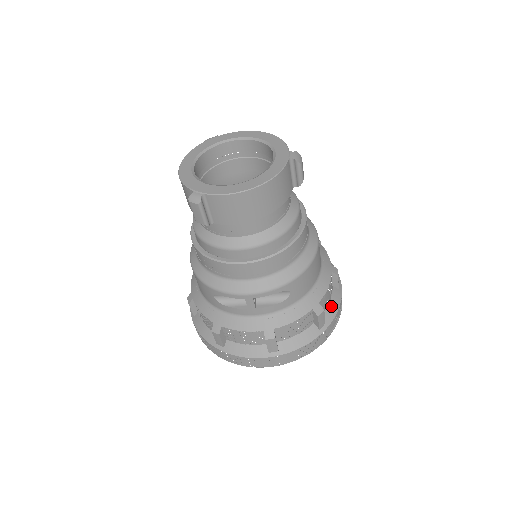
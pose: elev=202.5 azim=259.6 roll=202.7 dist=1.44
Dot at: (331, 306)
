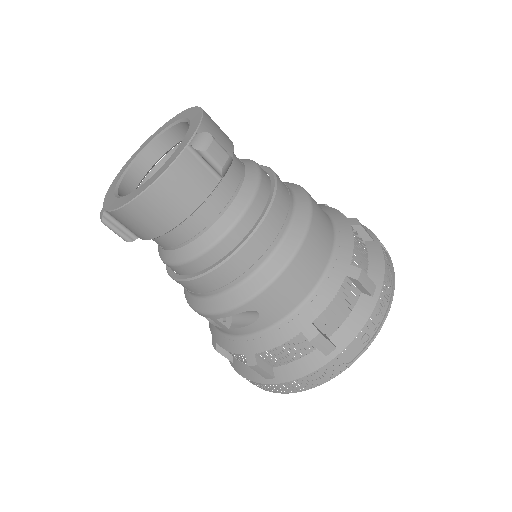
Dot at: (349, 323)
